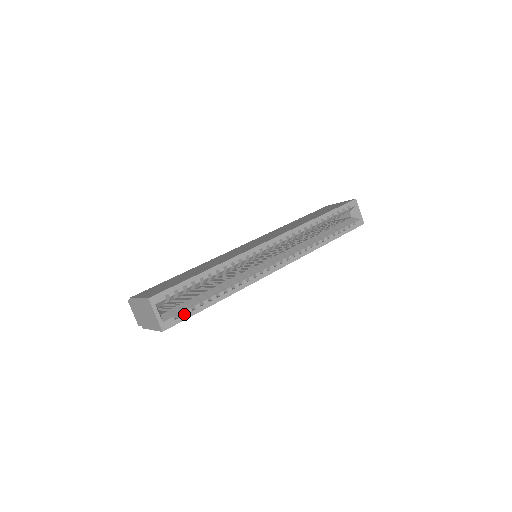
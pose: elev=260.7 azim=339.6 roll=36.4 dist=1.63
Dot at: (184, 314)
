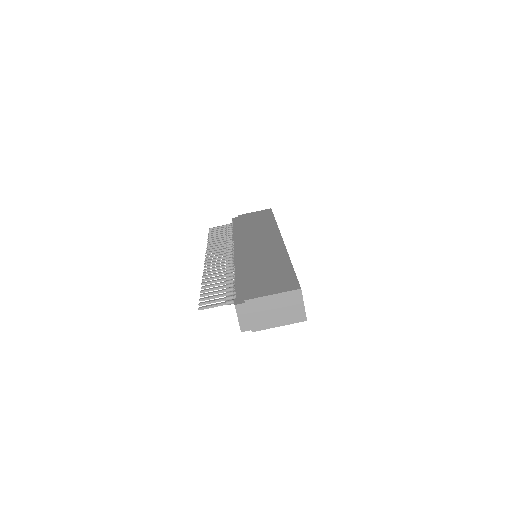
Dot at: occluded
